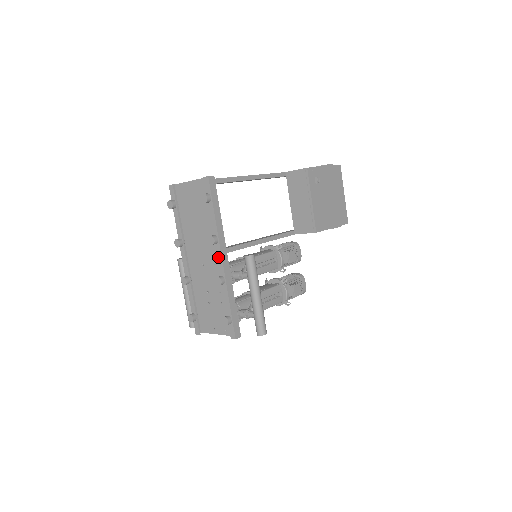
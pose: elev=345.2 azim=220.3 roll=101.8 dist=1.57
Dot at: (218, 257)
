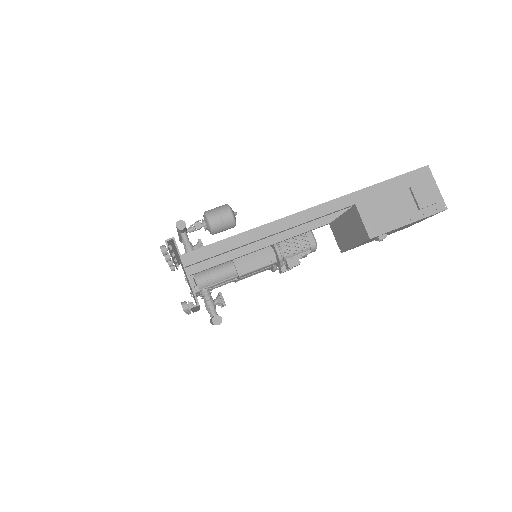
Dot at: occluded
